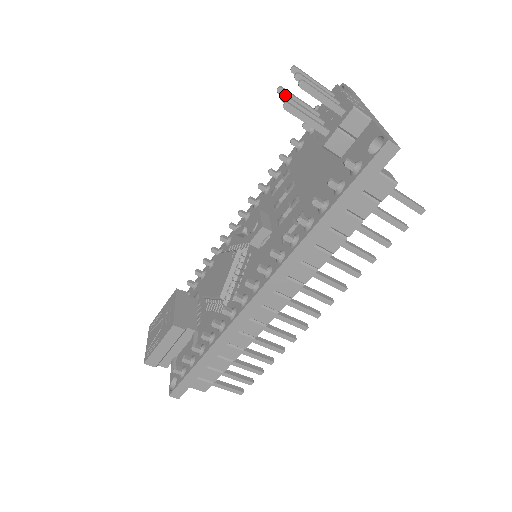
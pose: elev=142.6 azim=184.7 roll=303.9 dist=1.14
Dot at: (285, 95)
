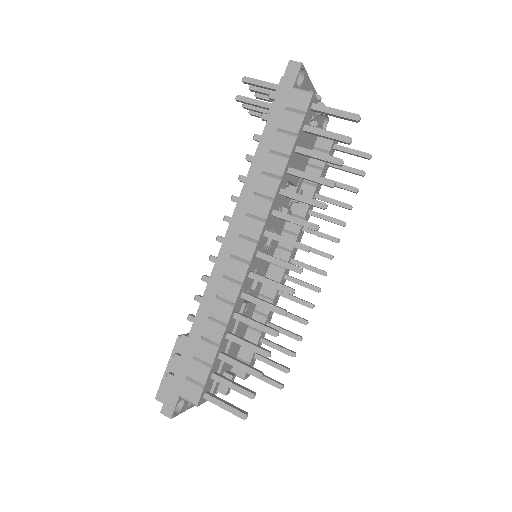
Dot at: occluded
